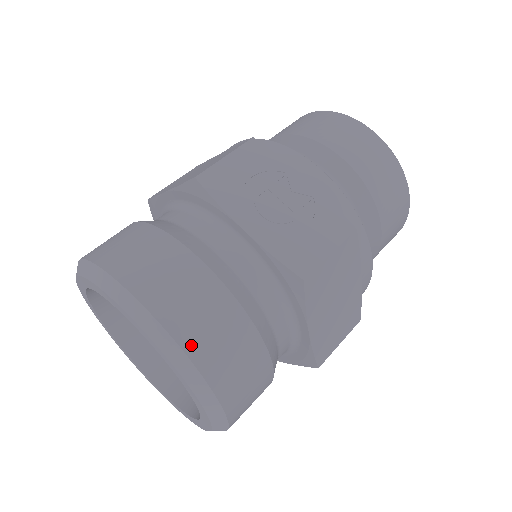
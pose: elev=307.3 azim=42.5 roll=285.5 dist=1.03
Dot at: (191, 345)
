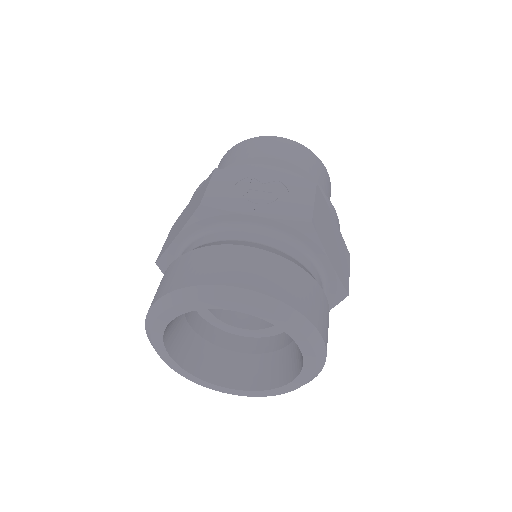
Dot at: (276, 293)
